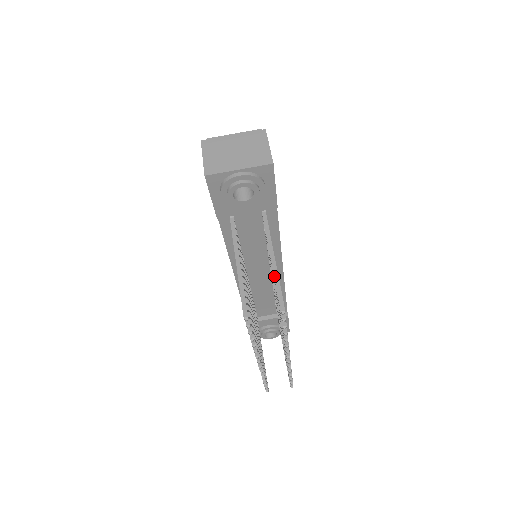
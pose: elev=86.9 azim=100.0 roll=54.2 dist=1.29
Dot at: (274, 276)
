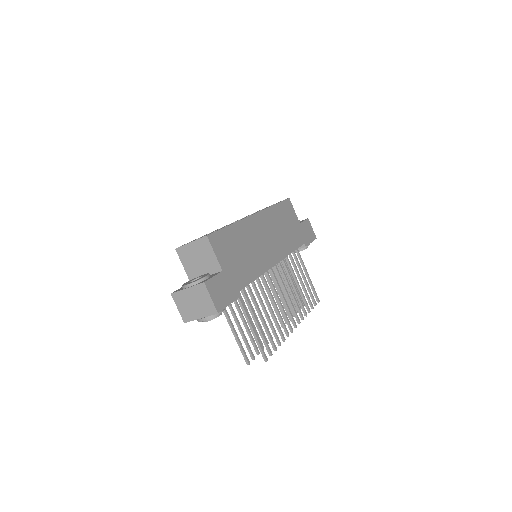
Dot at: (255, 339)
